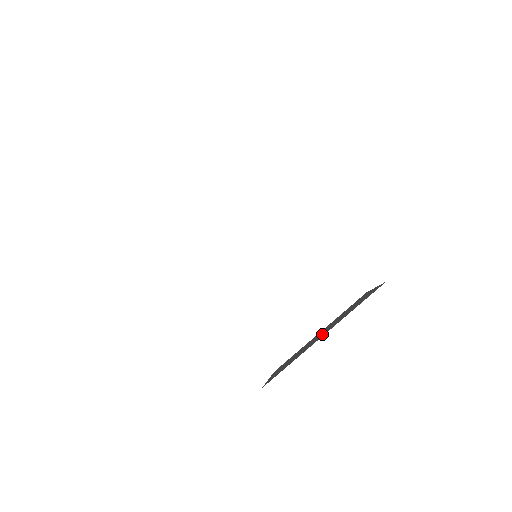
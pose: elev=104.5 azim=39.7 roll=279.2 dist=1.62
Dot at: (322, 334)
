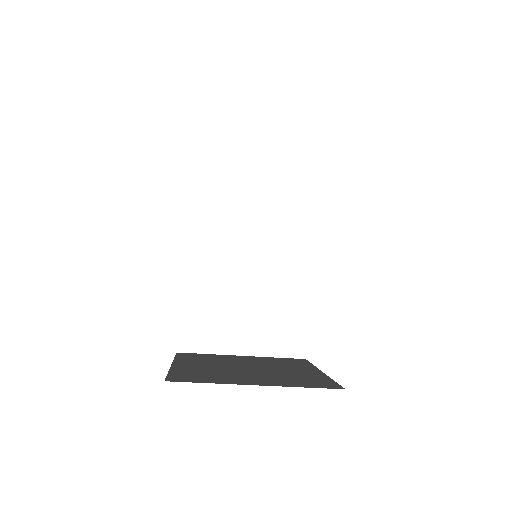
Dot at: (252, 376)
